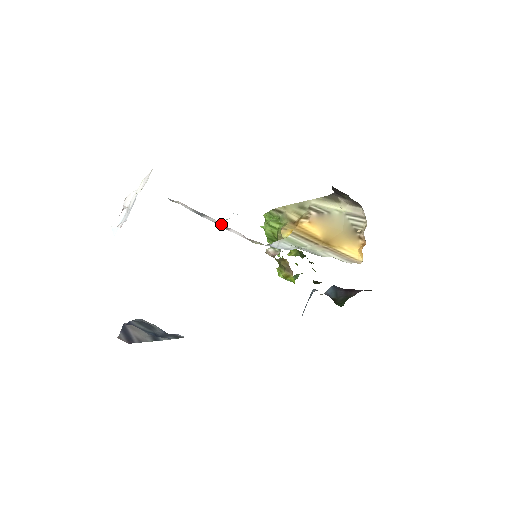
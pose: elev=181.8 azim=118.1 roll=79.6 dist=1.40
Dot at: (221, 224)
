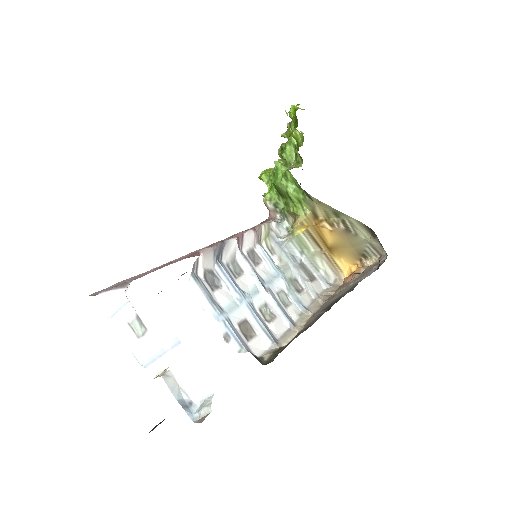
Dot at: (237, 241)
